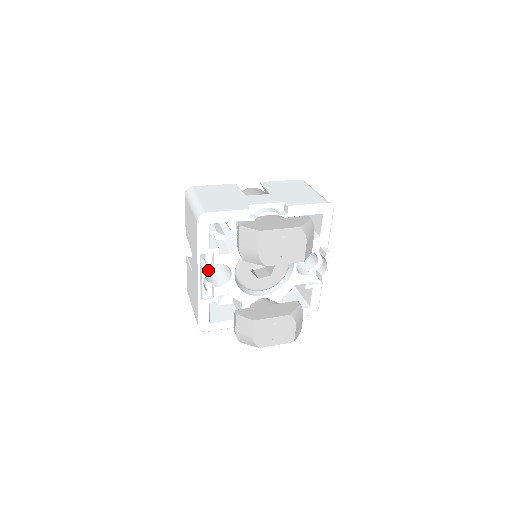
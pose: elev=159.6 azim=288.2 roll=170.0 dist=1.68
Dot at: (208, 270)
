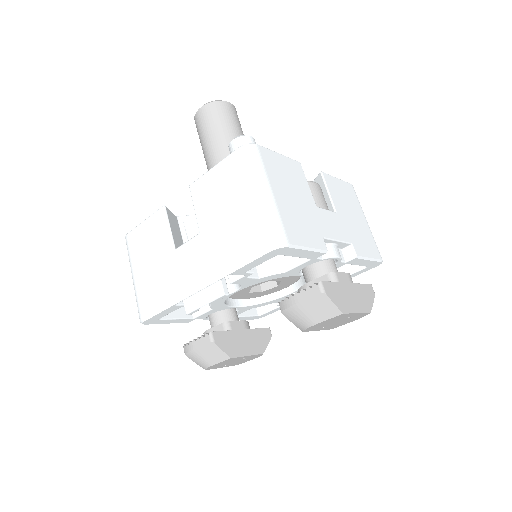
Dot at: occluded
